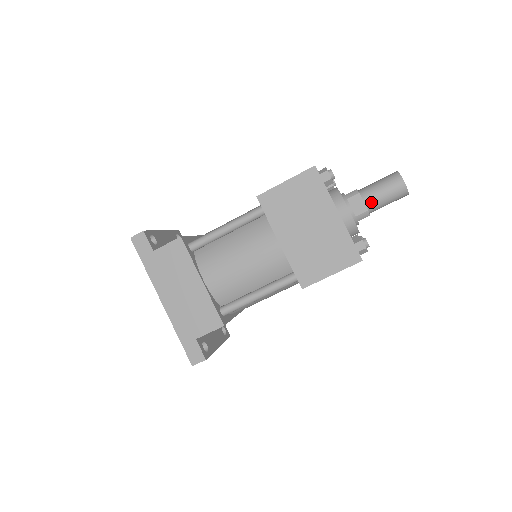
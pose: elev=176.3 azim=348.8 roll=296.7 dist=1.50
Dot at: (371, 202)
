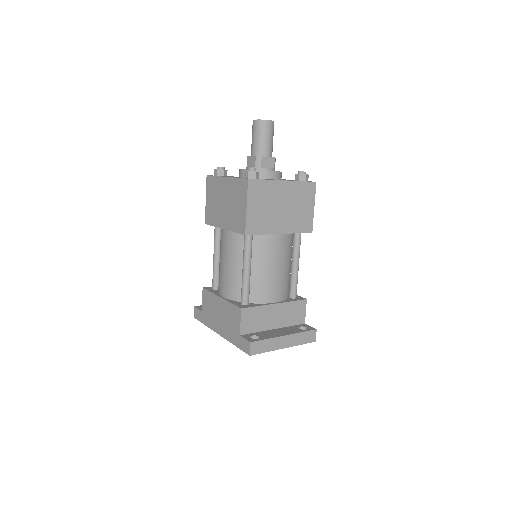
Dot at: (255, 151)
